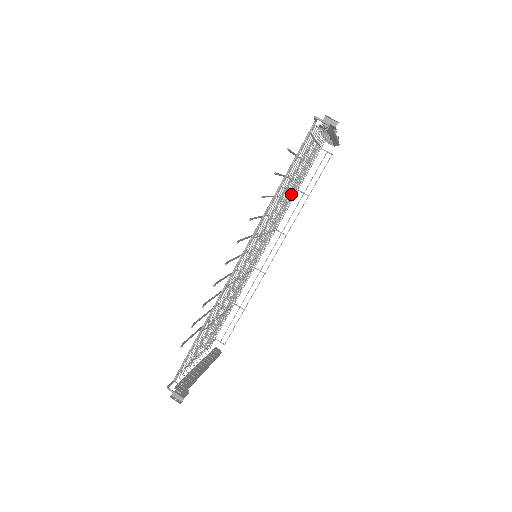
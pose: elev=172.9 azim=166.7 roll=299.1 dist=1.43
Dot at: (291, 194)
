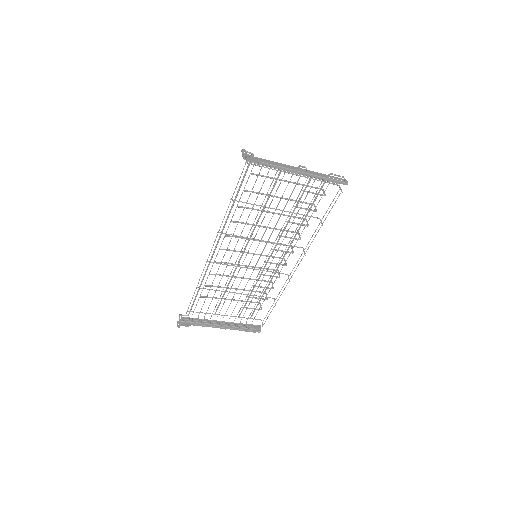
Dot at: occluded
